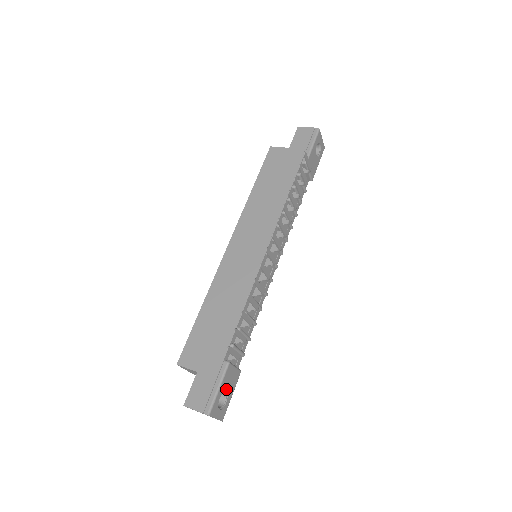
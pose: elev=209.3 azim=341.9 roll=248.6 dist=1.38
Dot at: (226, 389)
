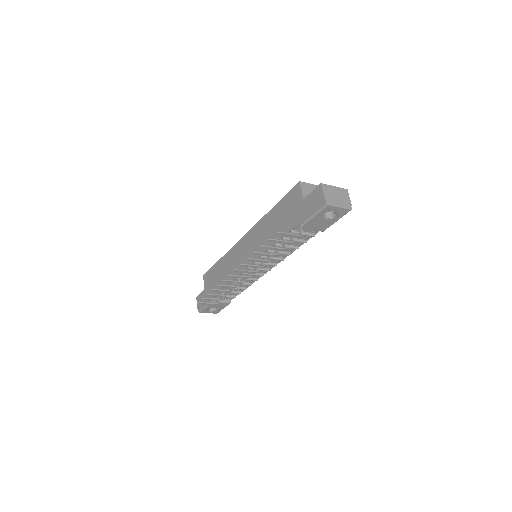
Dot at: (214, 307)
